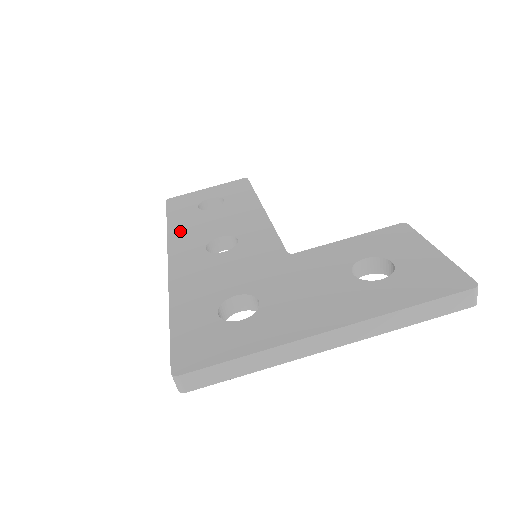
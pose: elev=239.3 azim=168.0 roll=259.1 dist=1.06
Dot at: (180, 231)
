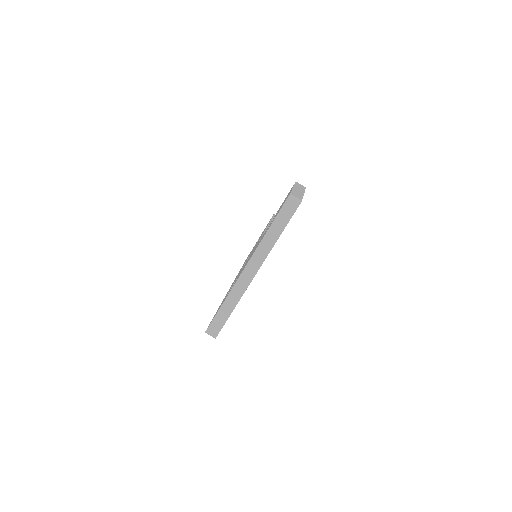
Dot at: occluded
